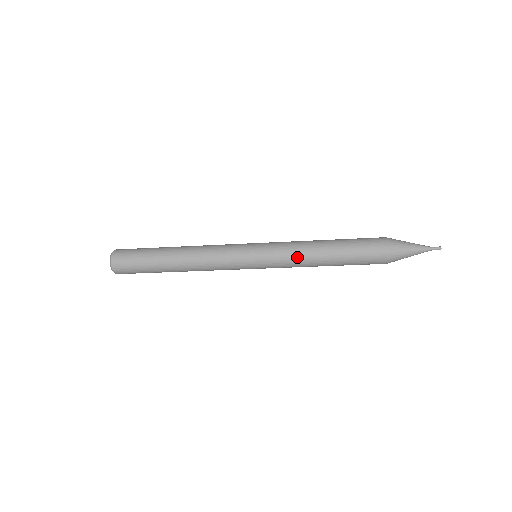
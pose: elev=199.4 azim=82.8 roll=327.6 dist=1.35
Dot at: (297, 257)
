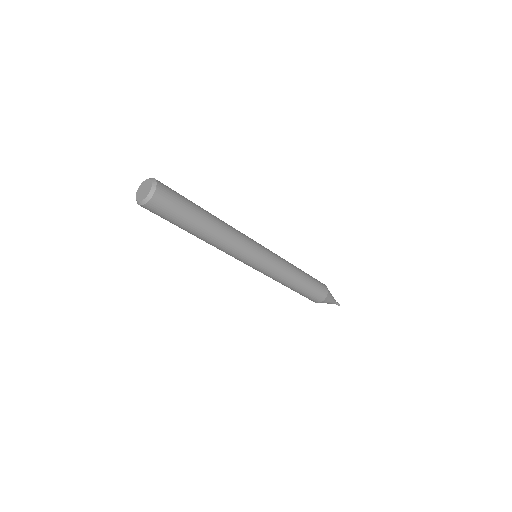
Dot at: (280, 279)
